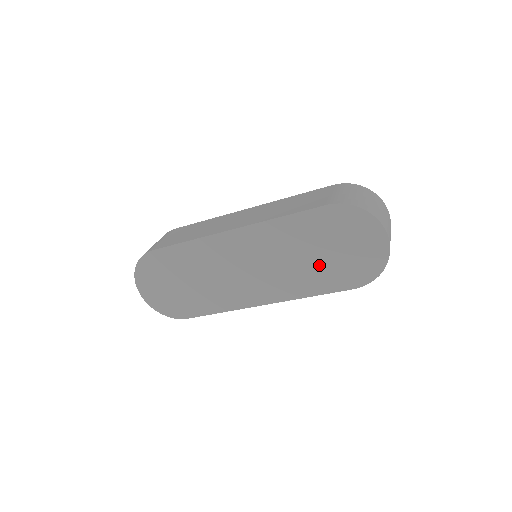
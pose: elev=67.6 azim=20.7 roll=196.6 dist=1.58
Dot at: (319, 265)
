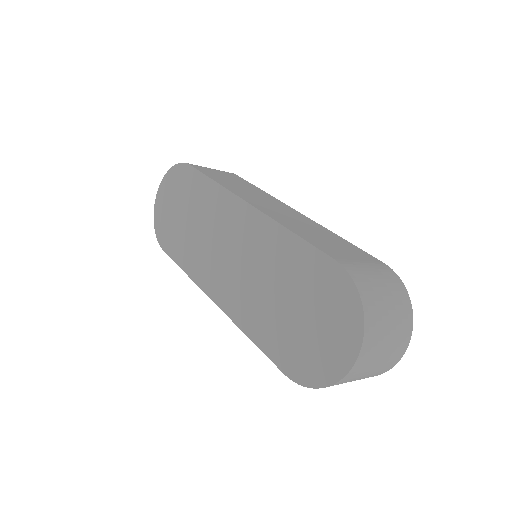
Dot at: (279, 314)
